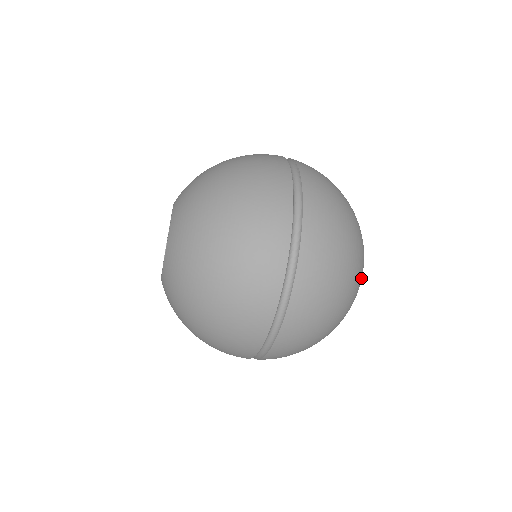
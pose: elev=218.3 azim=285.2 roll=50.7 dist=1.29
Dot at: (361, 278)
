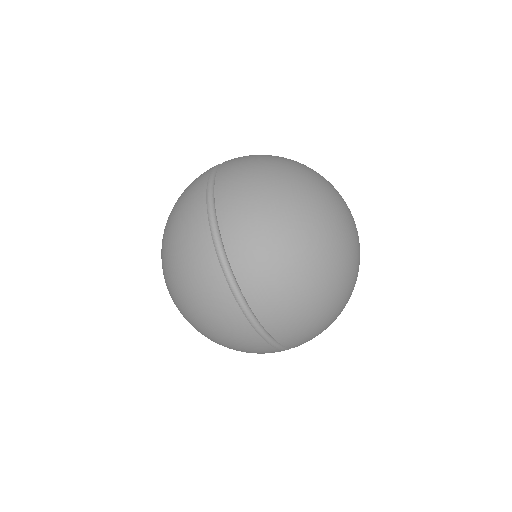
Dot at: (319, 190)
